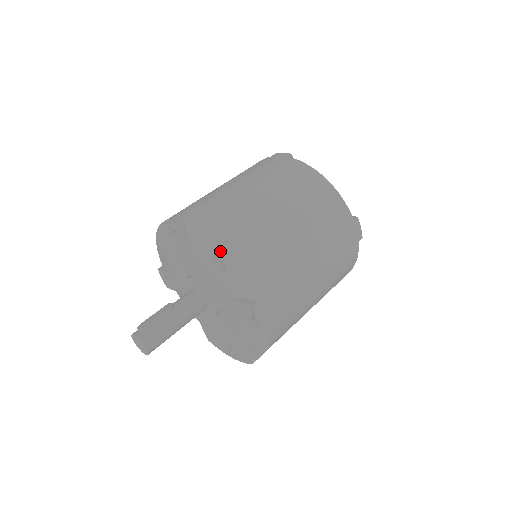
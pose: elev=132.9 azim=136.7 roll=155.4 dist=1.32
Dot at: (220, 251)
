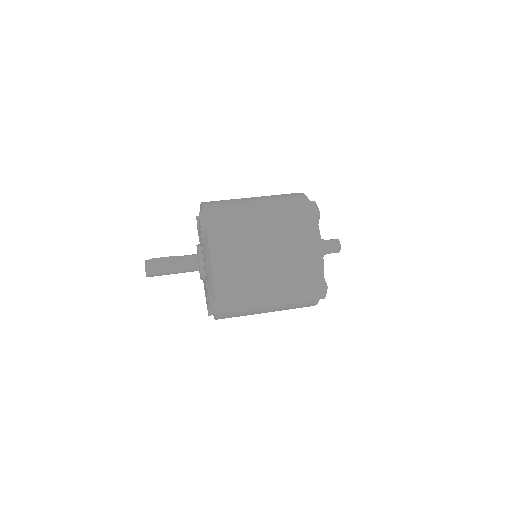
Dot at: (210, 261)
